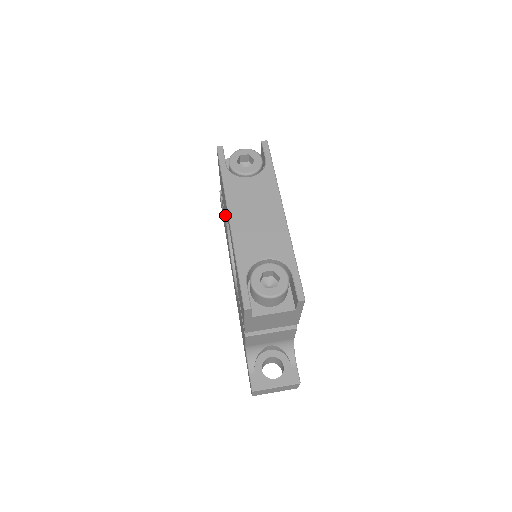
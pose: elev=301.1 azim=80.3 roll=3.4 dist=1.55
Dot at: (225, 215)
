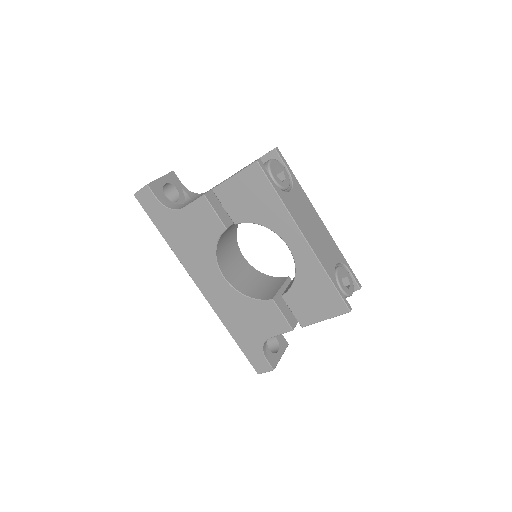
Dot at: (223, 223)
